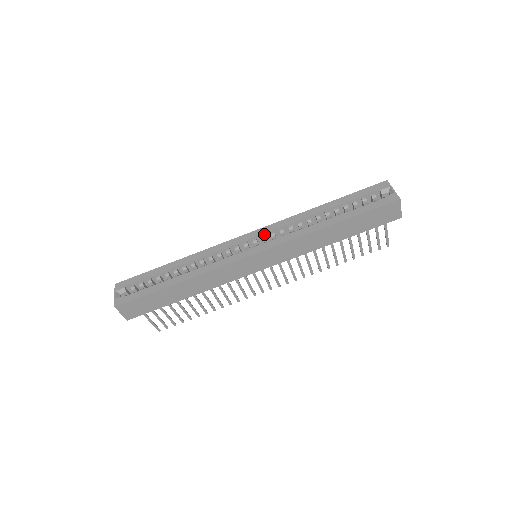
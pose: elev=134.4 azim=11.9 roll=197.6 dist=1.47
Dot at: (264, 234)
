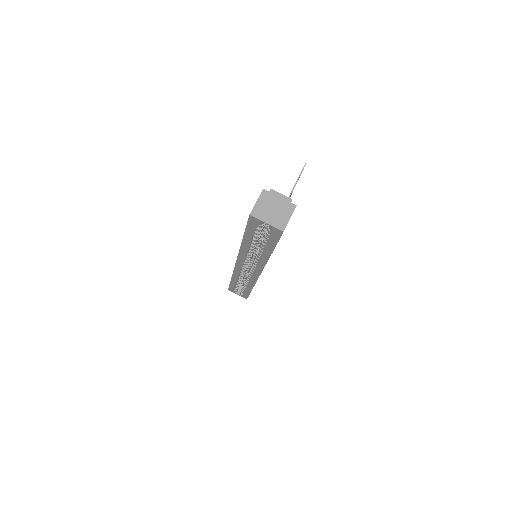
Dot at: occluded
